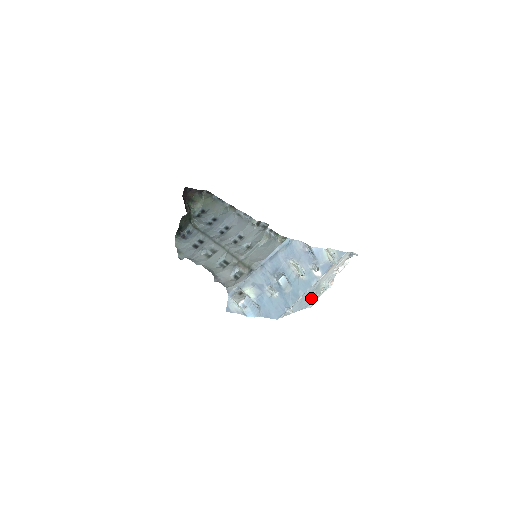
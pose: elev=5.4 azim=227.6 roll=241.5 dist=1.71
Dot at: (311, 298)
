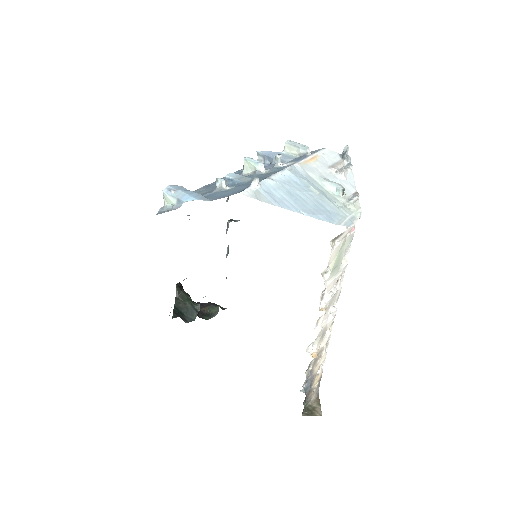
Dot at: (324, 205)
